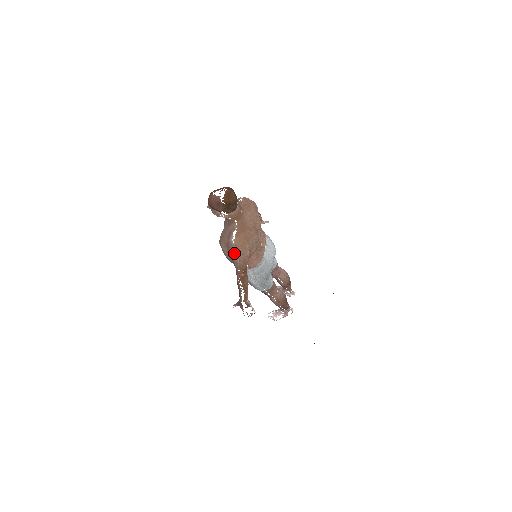
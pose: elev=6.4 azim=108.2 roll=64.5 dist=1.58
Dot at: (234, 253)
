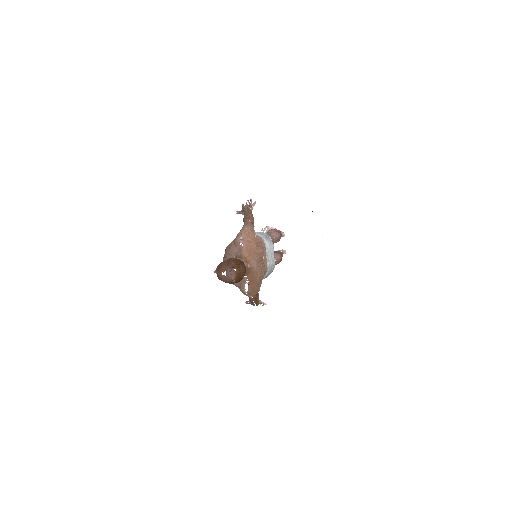
Dot at: occluded
